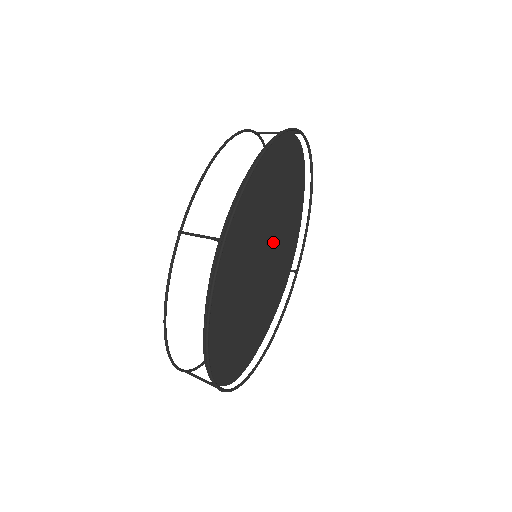
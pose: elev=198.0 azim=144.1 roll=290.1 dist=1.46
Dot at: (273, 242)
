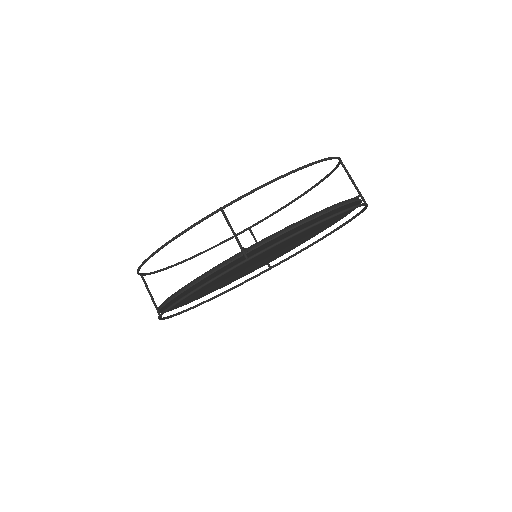
Dot at: (275, 252)
